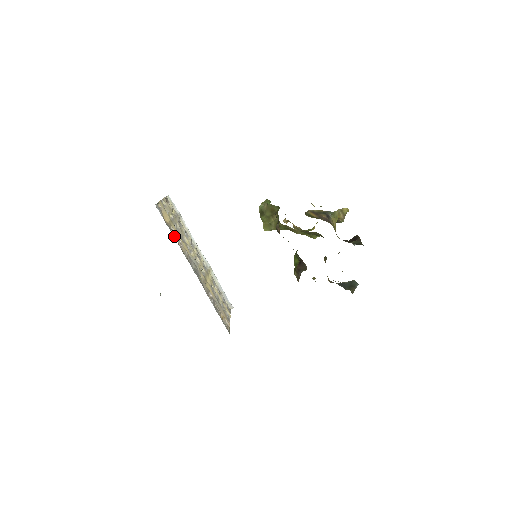
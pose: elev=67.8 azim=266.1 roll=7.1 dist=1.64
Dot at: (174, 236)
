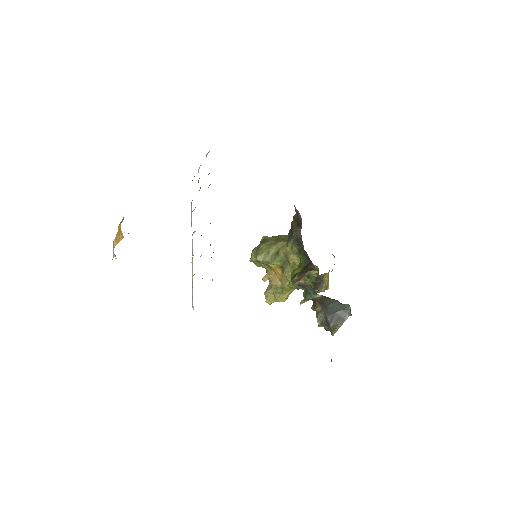
Dot at: occluded
